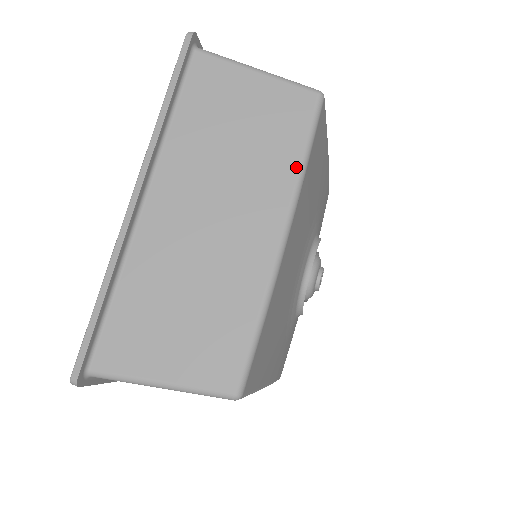
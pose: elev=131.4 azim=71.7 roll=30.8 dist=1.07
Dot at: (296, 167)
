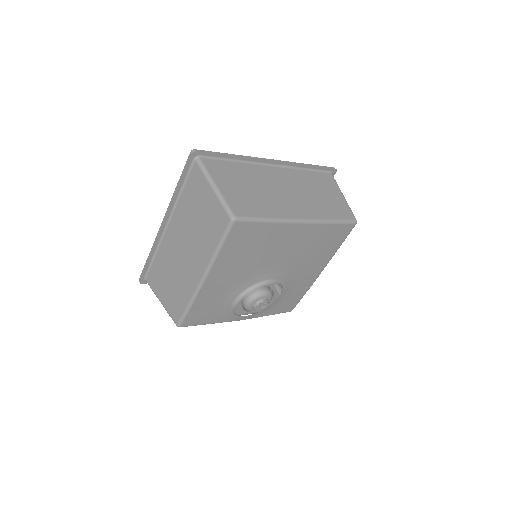
Dot at: (328, 218)
